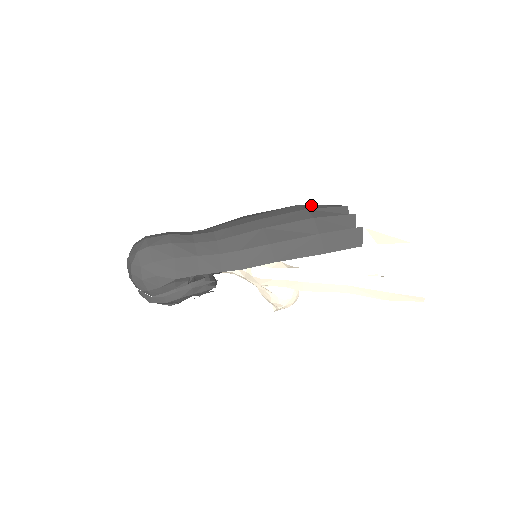
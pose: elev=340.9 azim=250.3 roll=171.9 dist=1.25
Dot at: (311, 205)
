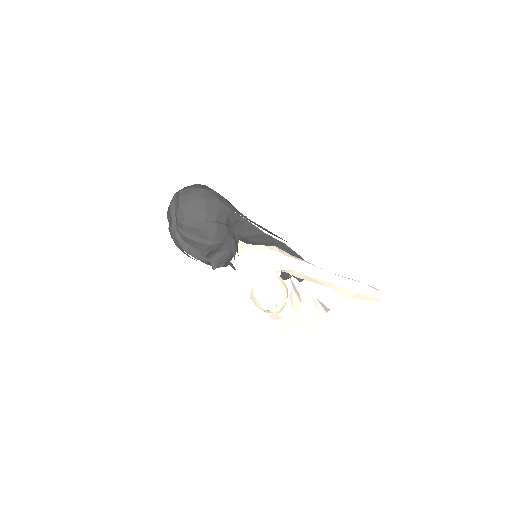
Dot at: occluded
